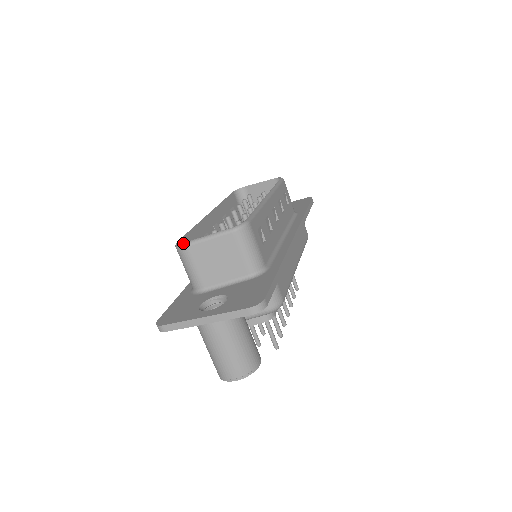
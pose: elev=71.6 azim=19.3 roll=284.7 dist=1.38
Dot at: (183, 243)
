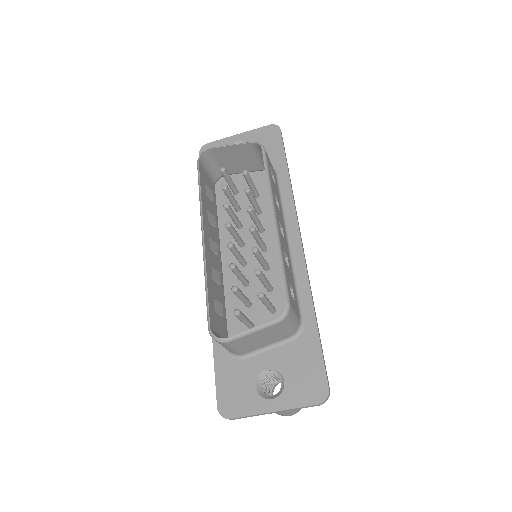
Dot at: (224, 340)
